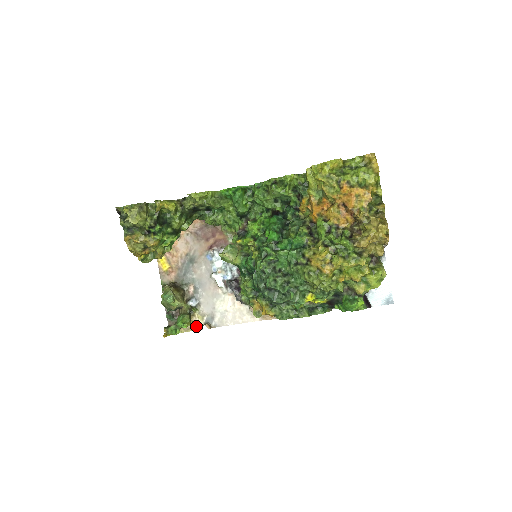
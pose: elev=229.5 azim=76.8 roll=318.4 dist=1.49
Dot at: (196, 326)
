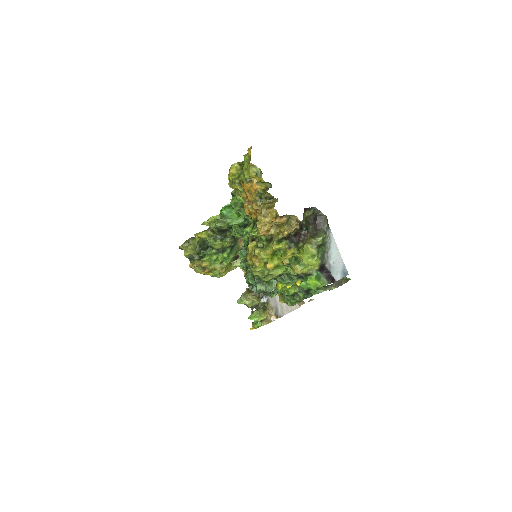
Dot at: occluded
